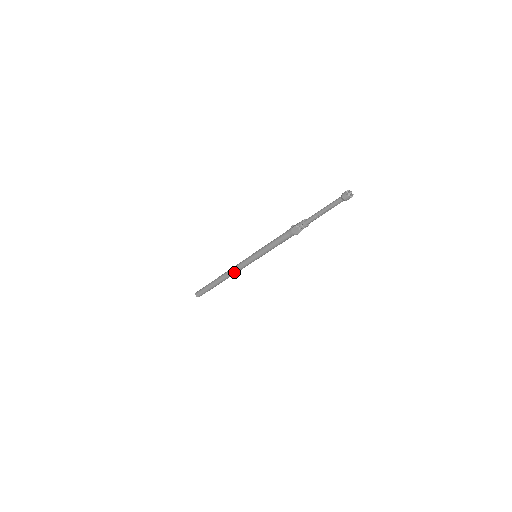
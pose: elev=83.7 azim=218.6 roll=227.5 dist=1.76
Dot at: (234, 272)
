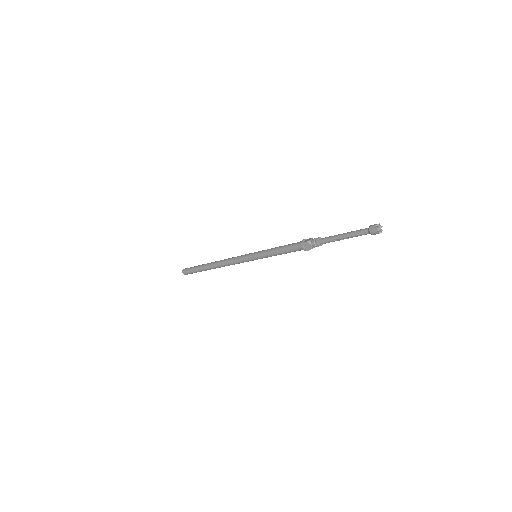
Dot at: (228, 264)
